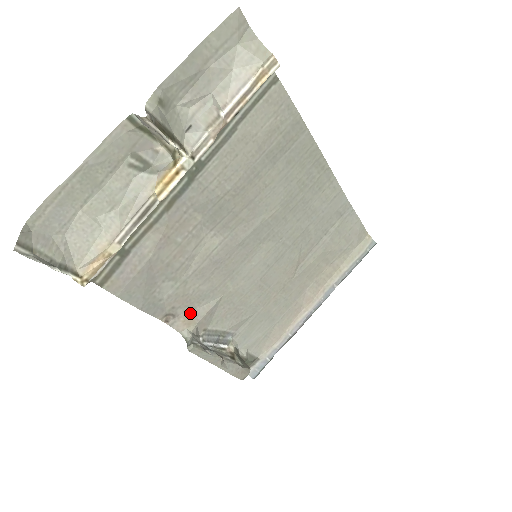
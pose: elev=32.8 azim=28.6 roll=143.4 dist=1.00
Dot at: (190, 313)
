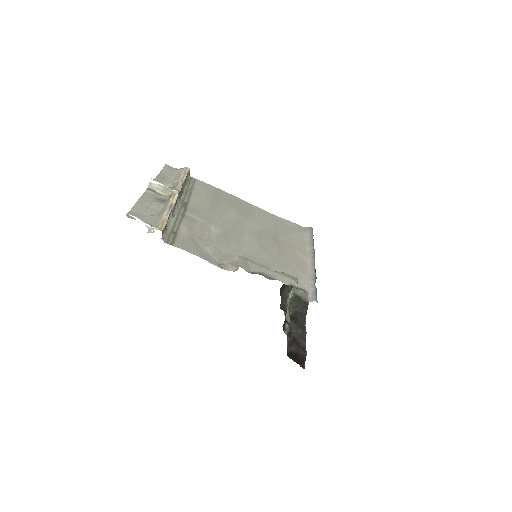
Dot at: (232, 263)
